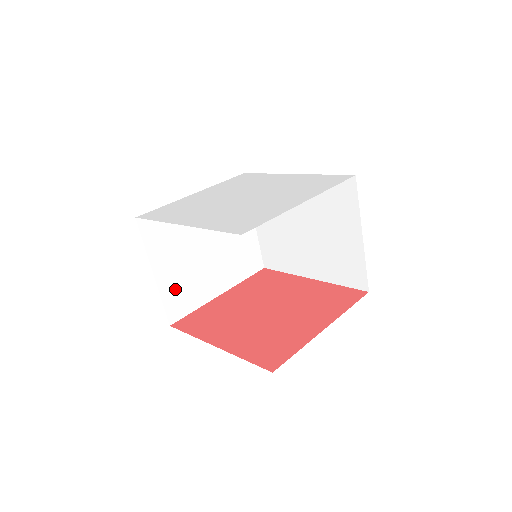
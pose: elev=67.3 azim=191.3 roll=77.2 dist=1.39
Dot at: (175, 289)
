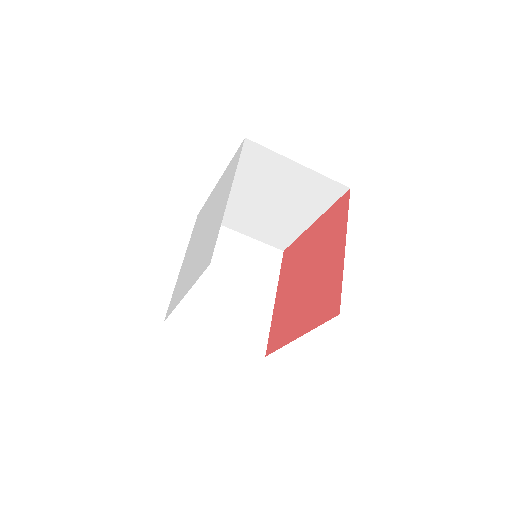
Dot at: (241, 332)
